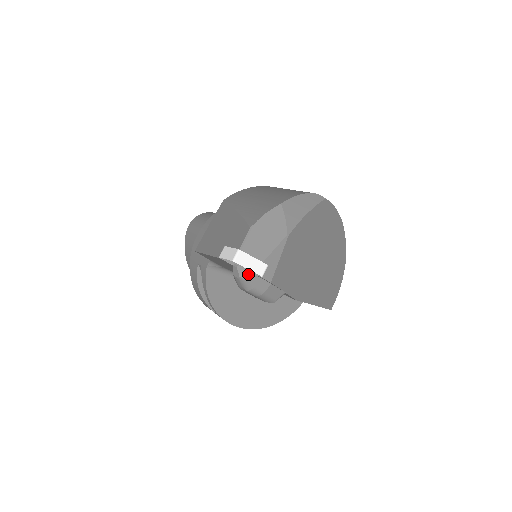
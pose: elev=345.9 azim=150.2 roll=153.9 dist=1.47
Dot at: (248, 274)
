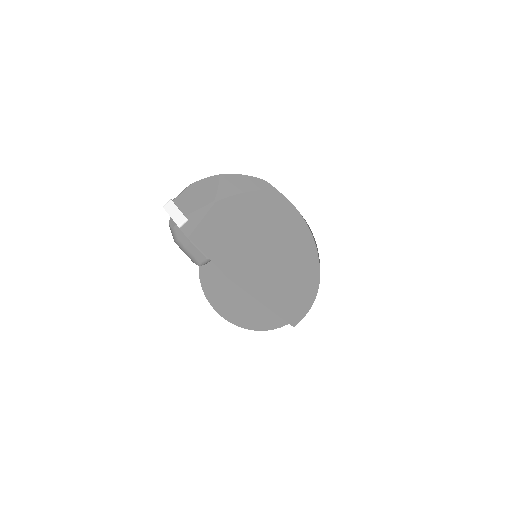
Dot at: (174, 224)
